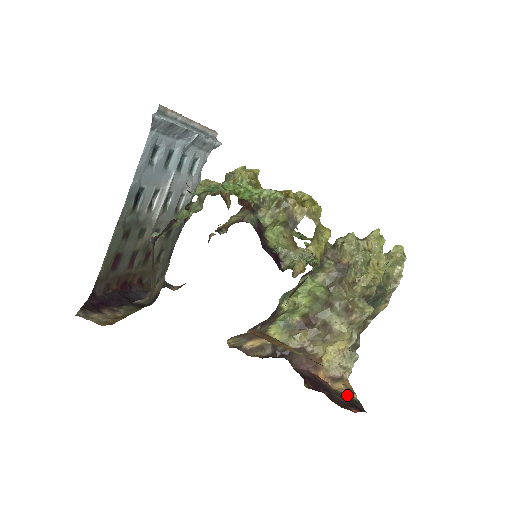
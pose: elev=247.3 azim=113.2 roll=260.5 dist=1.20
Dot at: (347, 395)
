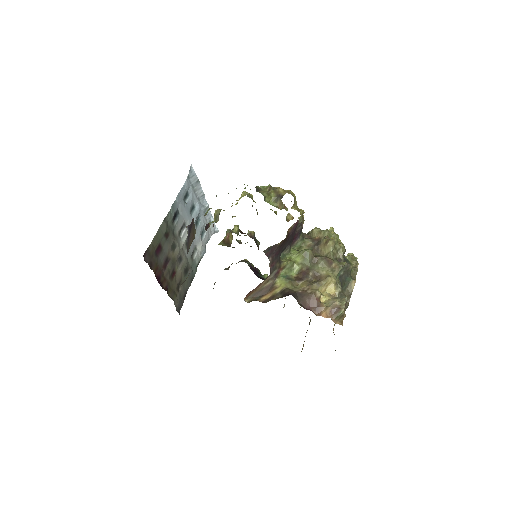
Dot at: occluded
